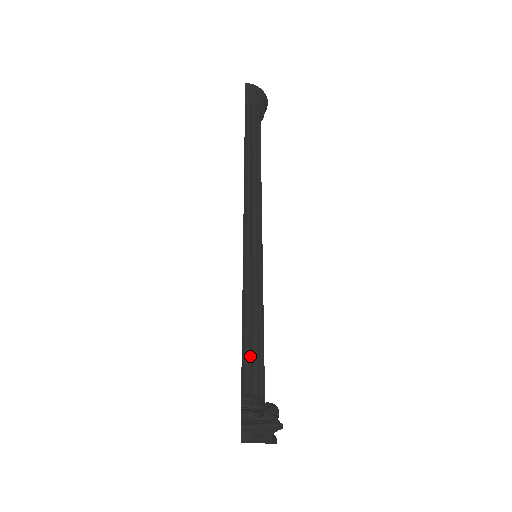
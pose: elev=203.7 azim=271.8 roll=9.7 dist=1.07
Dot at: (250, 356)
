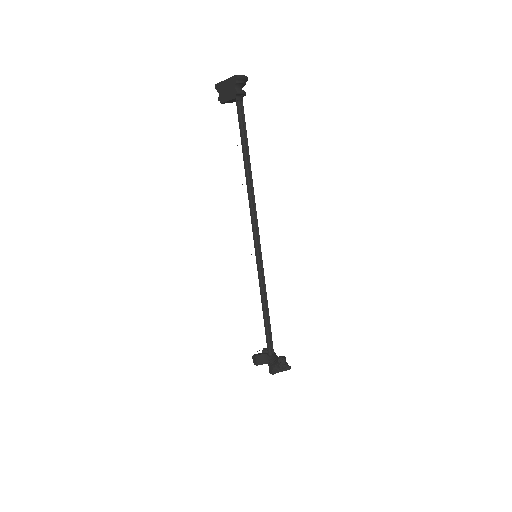
Dot at: (269, 334)
